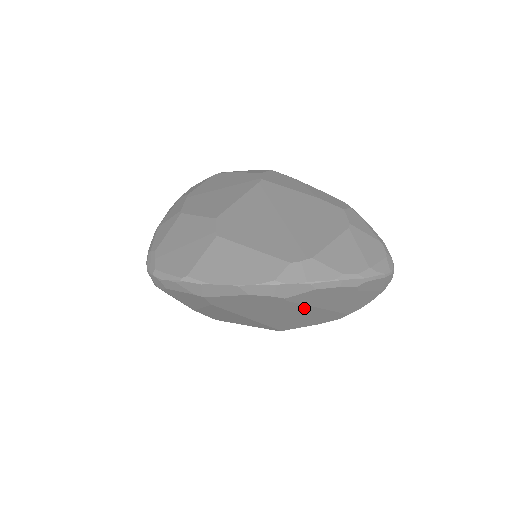
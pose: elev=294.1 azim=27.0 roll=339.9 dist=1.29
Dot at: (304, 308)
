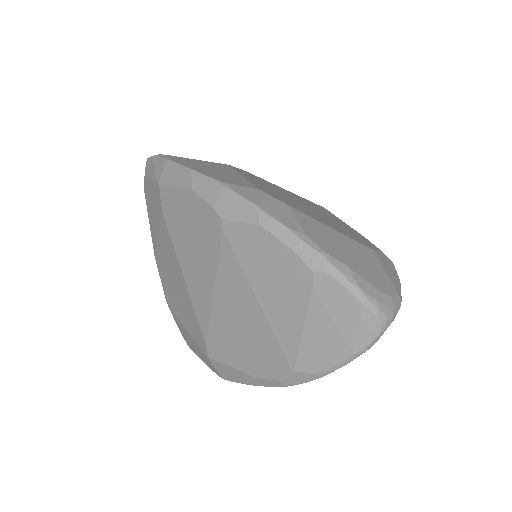
Dot at: (240, 282)
